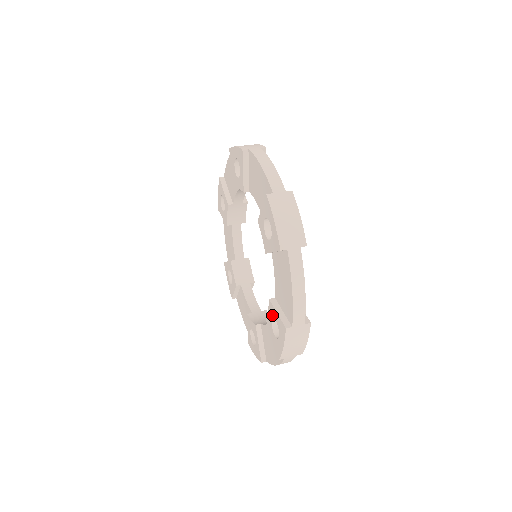
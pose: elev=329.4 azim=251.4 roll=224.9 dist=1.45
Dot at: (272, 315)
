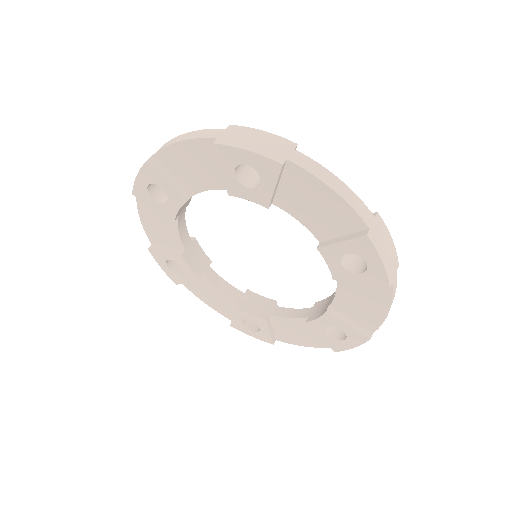
Dot at: (331, 324)
